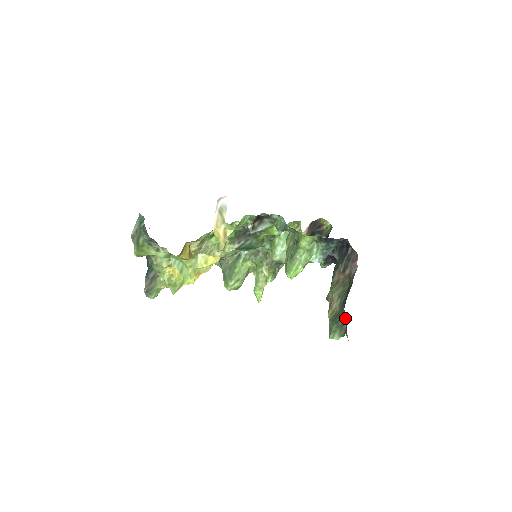
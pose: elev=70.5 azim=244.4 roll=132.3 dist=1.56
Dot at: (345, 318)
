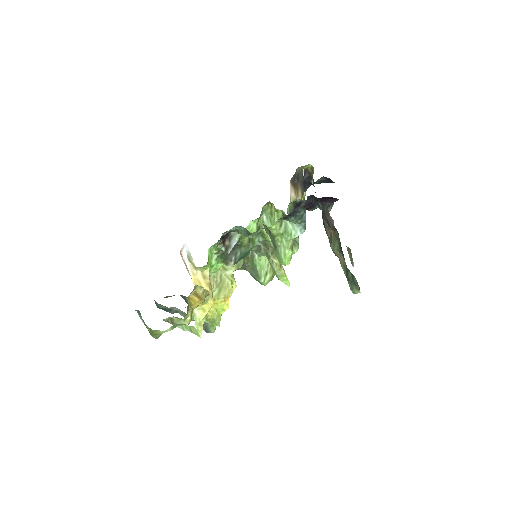
Dot at: (351, 273)
